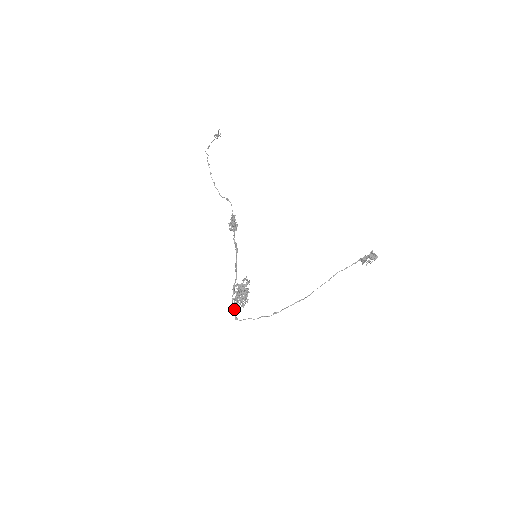
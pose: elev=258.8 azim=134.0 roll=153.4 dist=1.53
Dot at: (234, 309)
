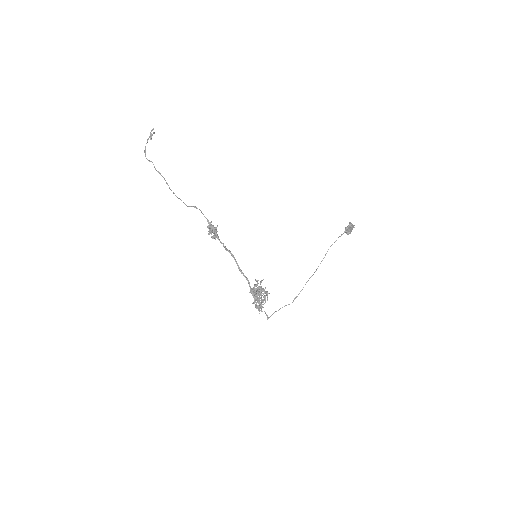
Dot at: (264, 311)
